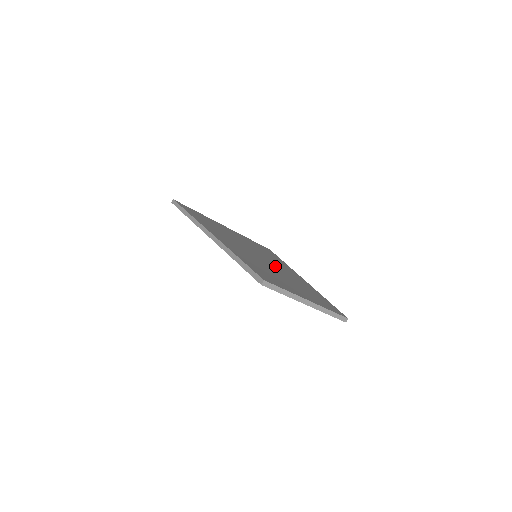
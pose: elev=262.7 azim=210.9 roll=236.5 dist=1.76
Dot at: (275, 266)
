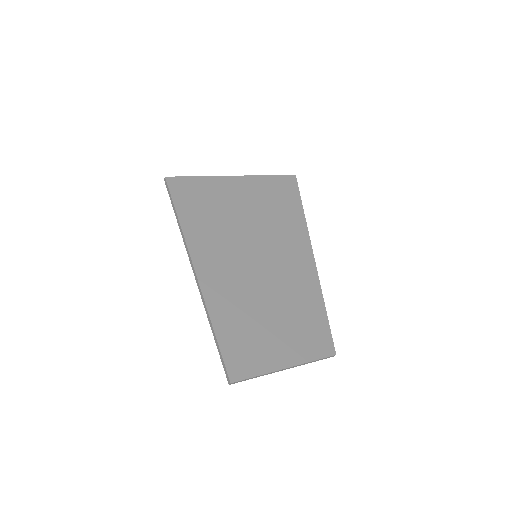
Dot at: (275, 271)
